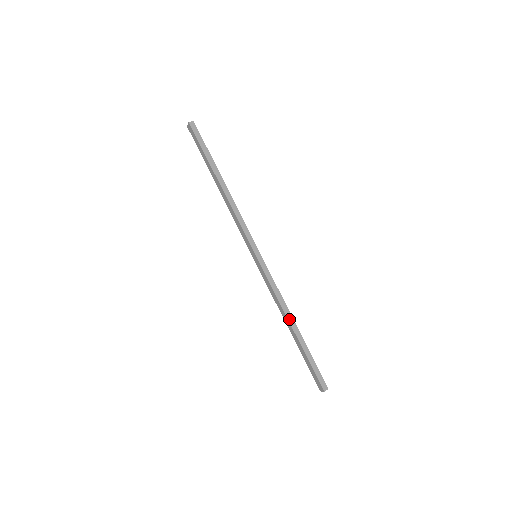
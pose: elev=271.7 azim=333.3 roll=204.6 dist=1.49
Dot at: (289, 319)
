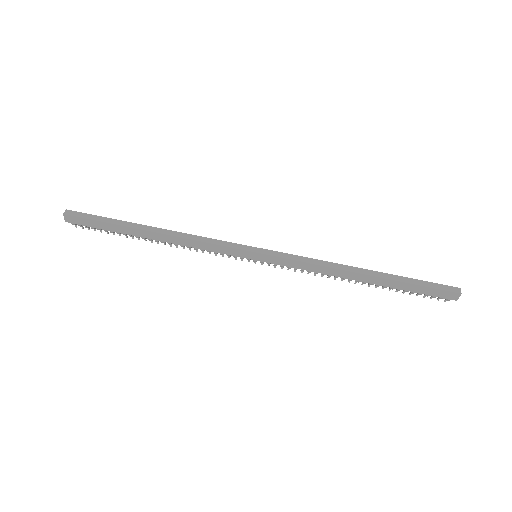
Dot at: (351, 270)
